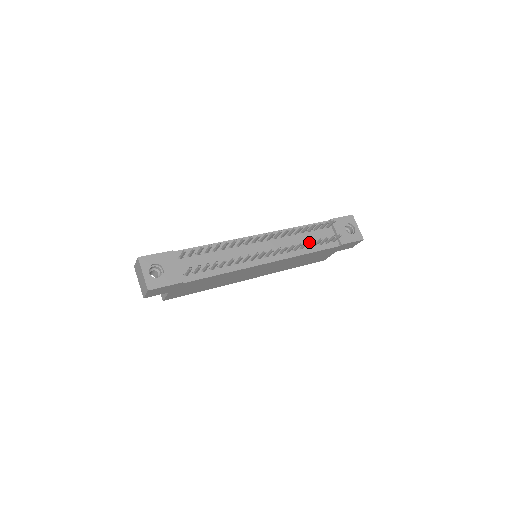
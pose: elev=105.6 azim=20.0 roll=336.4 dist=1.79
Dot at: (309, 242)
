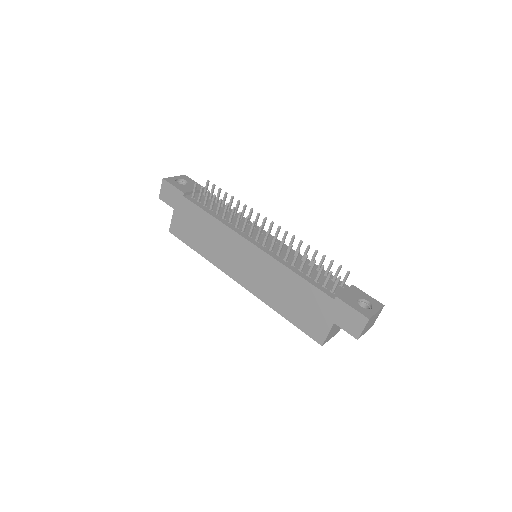
Dot at: (299, 251)
